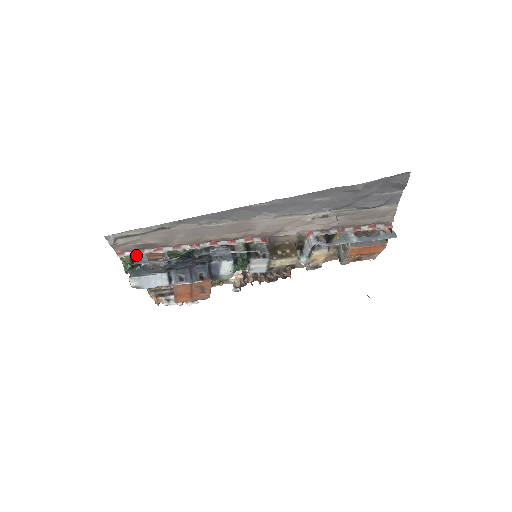
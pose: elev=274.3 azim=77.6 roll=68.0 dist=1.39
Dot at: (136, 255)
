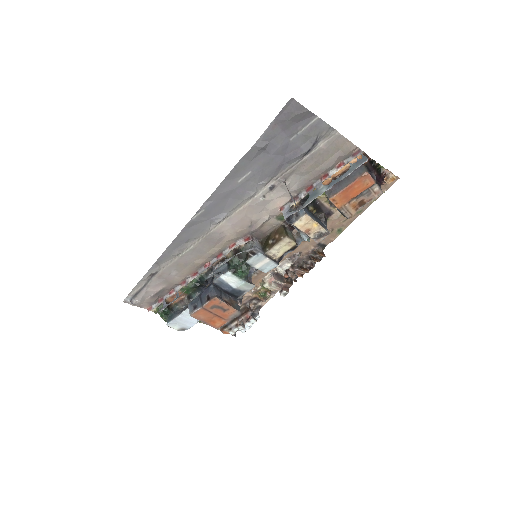
Dot at: (161, 304)
